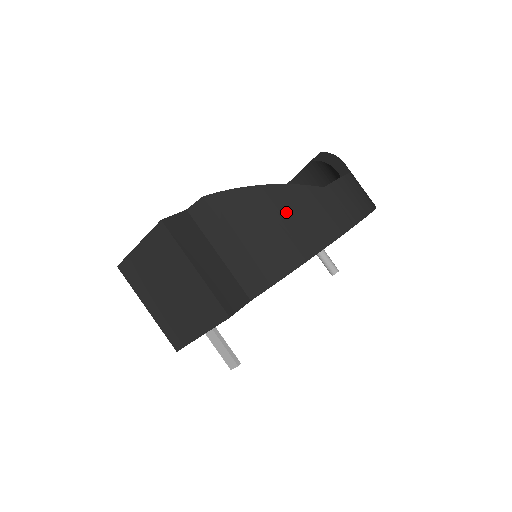
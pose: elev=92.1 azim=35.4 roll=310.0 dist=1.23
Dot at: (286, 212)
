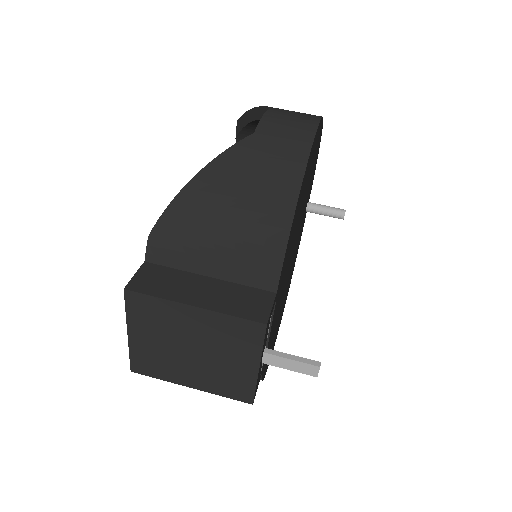
Dot at: (236, 182)
